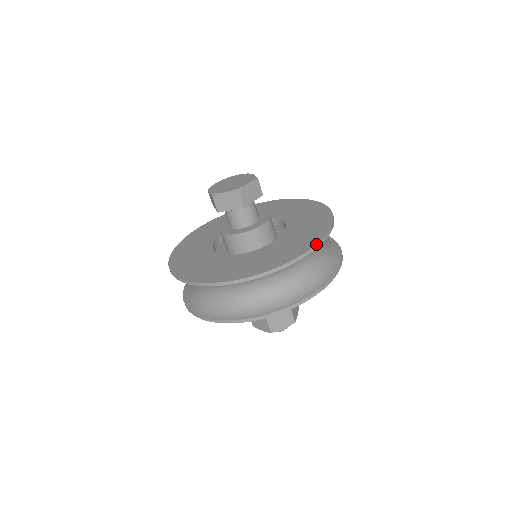
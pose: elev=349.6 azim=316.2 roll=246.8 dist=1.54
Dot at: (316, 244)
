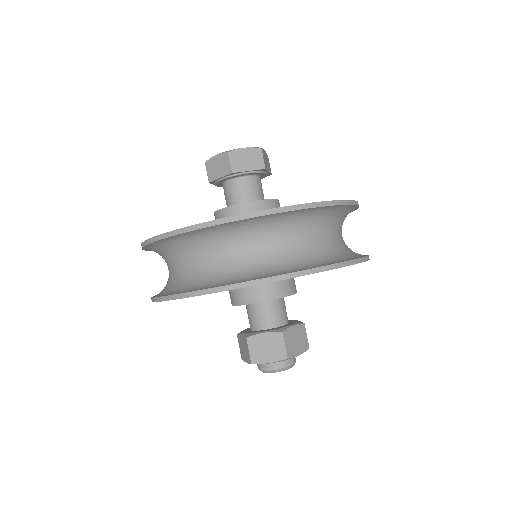
Dot at: occluded
